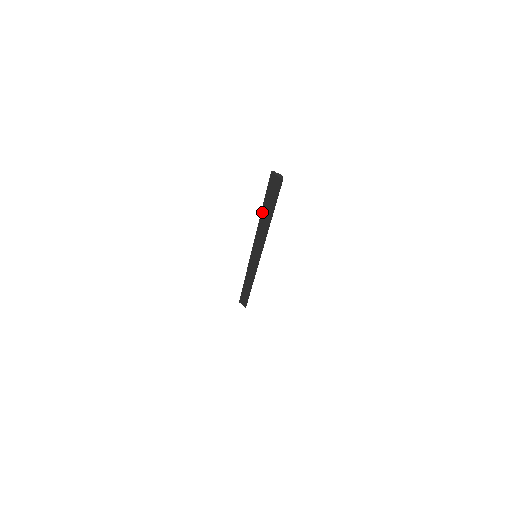
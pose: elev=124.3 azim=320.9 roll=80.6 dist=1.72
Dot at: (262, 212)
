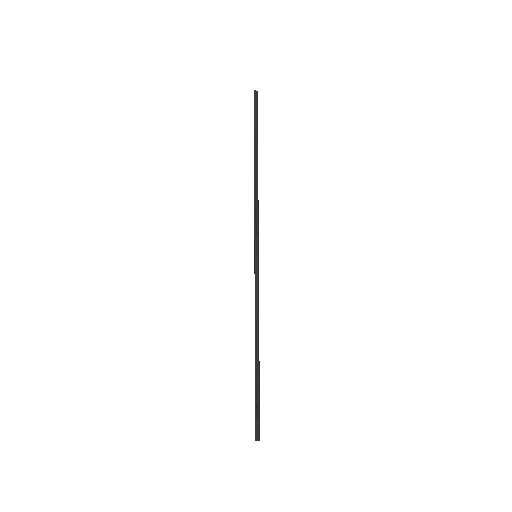
Dot at: occluded
